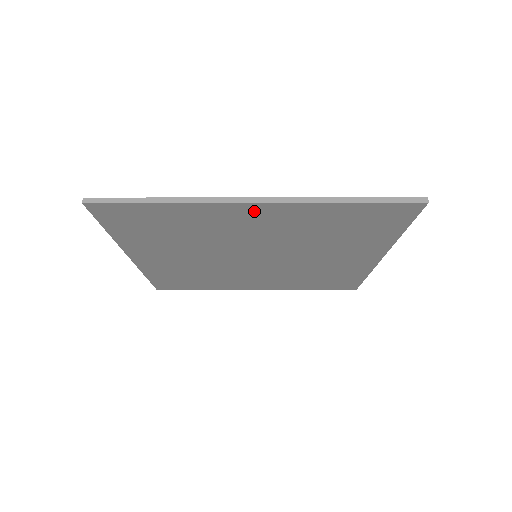
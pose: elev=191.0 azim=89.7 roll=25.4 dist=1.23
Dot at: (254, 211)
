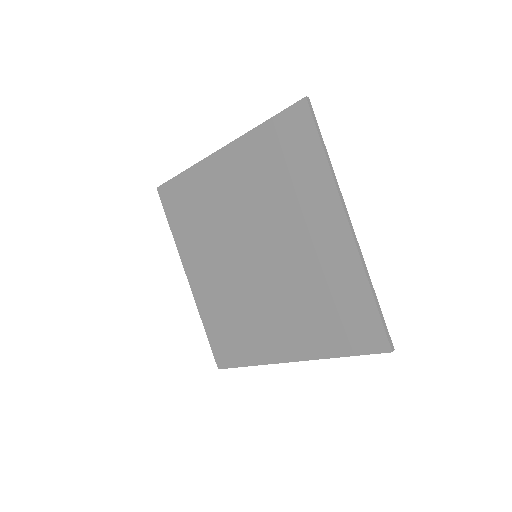
Dot at: (222, 163)
